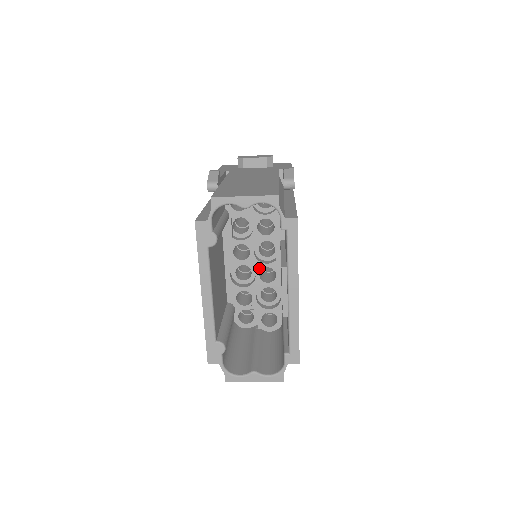
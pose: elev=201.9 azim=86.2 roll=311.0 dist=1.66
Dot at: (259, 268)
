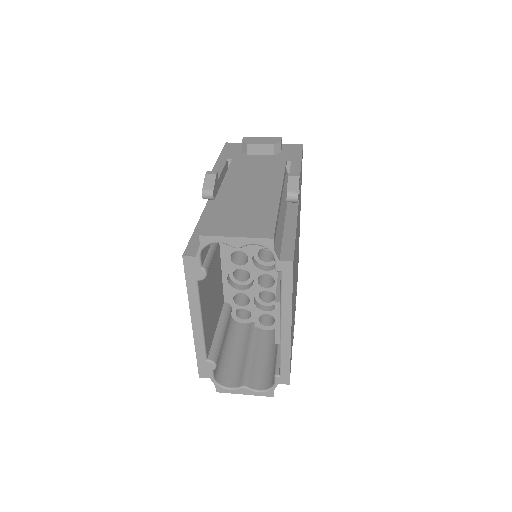
Dot at: (257, 274)
